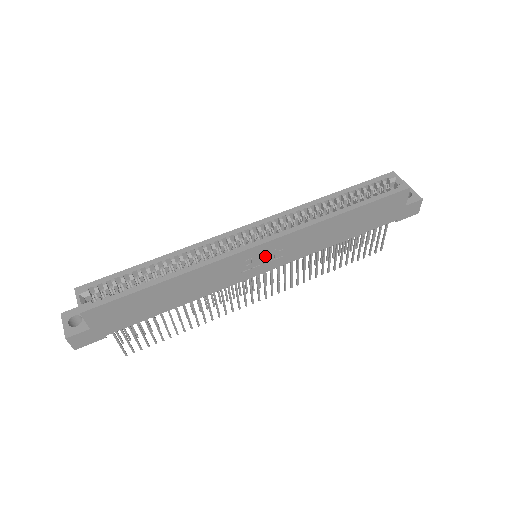
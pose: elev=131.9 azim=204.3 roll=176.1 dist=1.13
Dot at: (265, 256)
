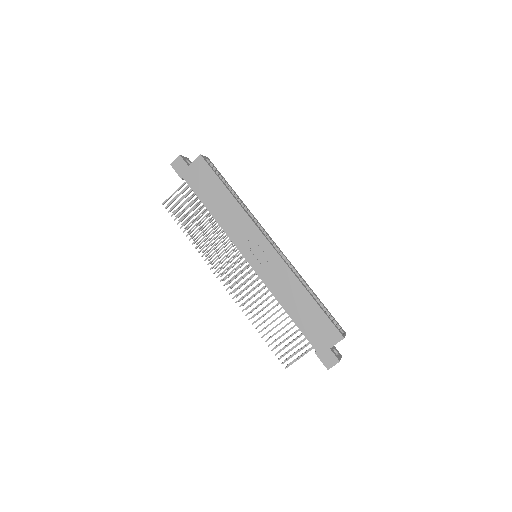
Dot at: (261, 253)
